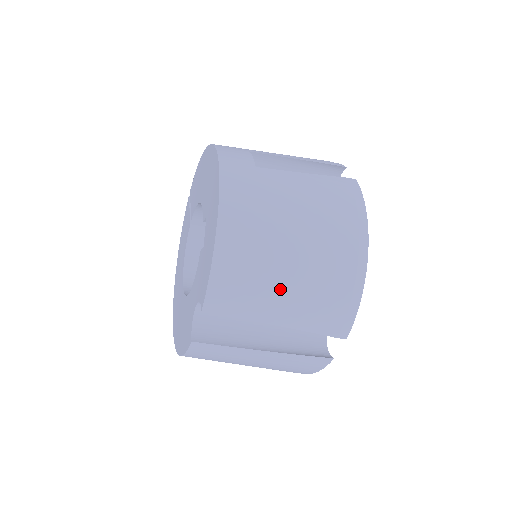
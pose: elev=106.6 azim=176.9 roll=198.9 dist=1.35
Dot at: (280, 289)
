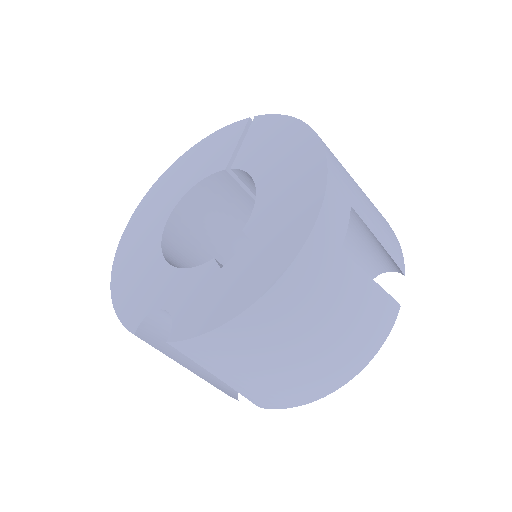
Dot at: (252, 371)
